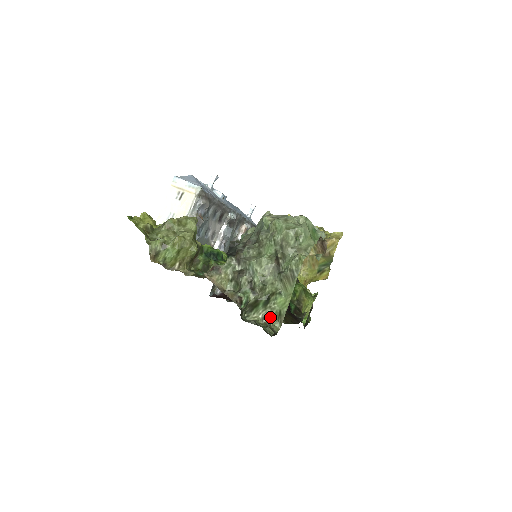
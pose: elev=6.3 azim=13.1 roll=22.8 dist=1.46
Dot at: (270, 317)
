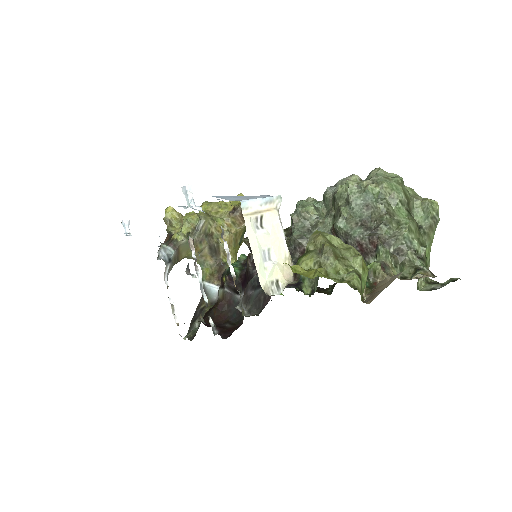
Dot at: occluded
